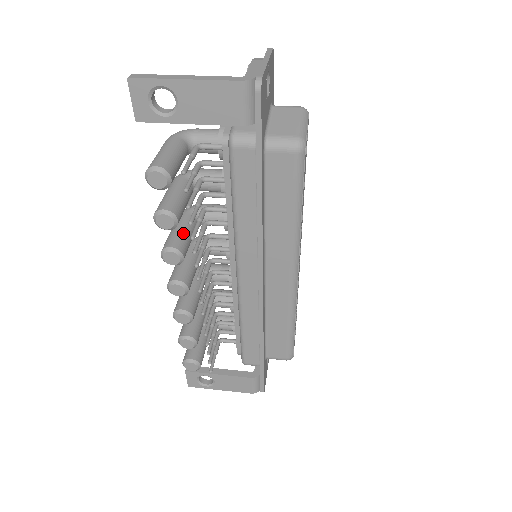
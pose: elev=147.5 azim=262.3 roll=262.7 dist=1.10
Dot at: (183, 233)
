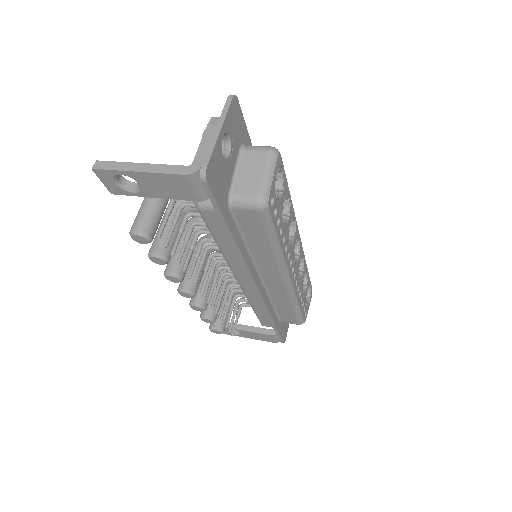
Dot at: occluded
